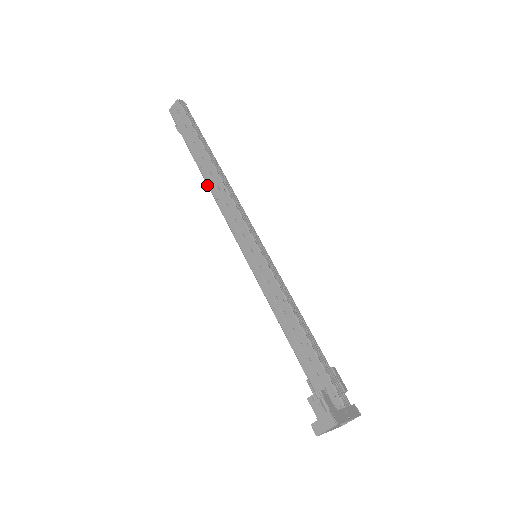
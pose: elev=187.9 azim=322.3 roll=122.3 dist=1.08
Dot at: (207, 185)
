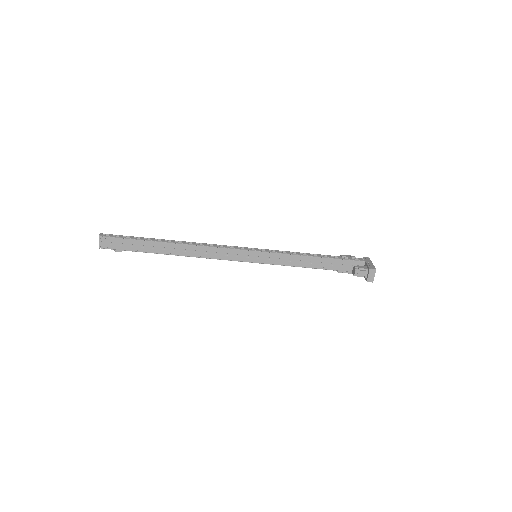
Dot at: occluded
